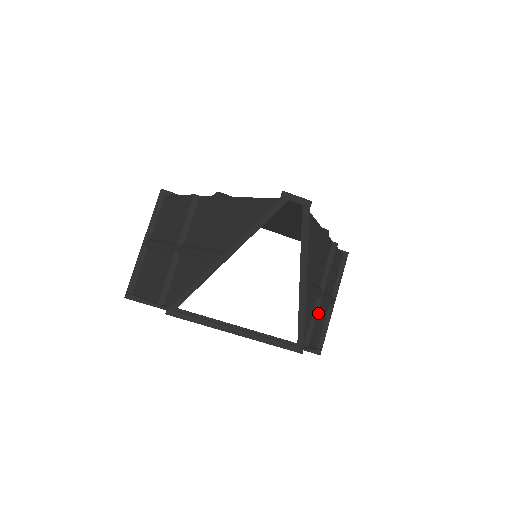
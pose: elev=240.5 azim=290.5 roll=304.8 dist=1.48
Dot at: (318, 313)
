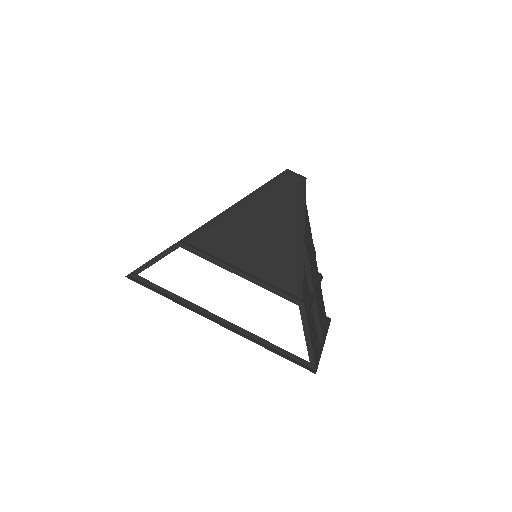
Dot at: (312, 303)
